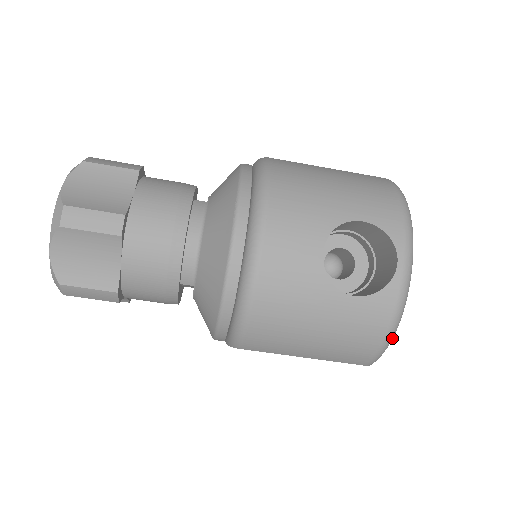
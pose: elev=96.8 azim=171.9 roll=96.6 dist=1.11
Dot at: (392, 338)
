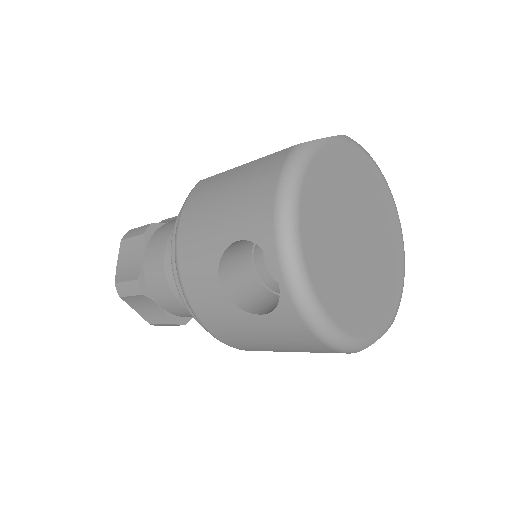
Dot at: (334, 337)
